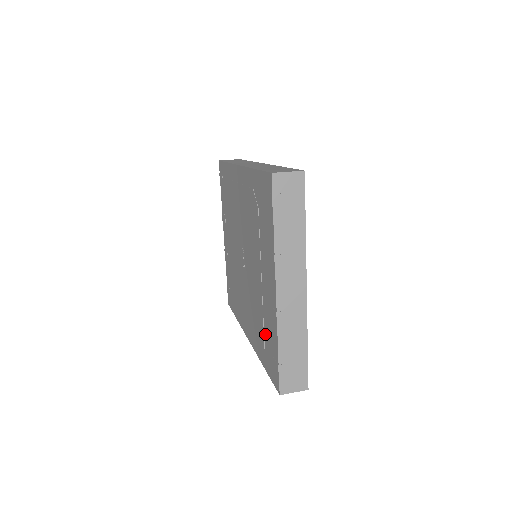
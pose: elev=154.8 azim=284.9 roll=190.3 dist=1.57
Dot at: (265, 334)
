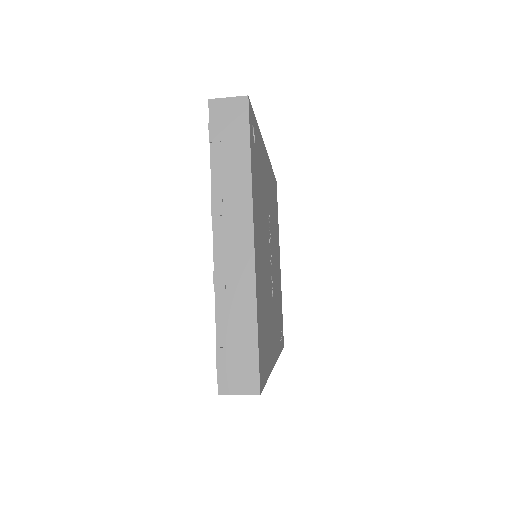
Dot at: occluded
